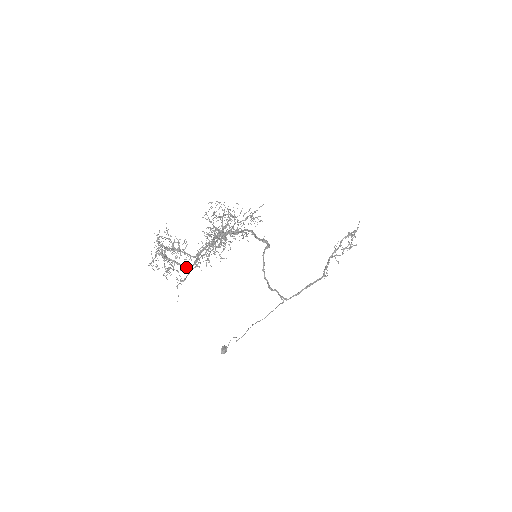
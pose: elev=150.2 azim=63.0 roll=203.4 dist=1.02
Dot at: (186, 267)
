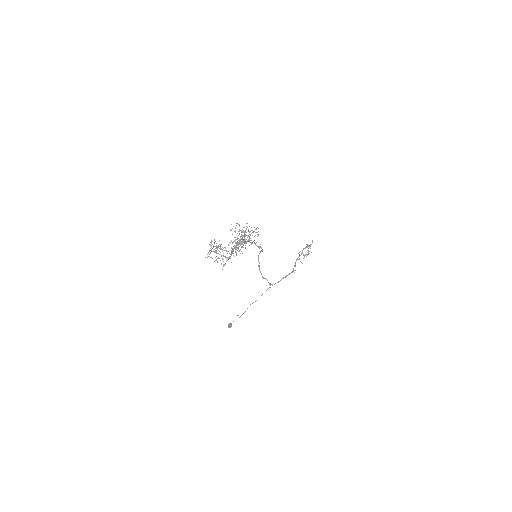
Dot at: (227, 257)
